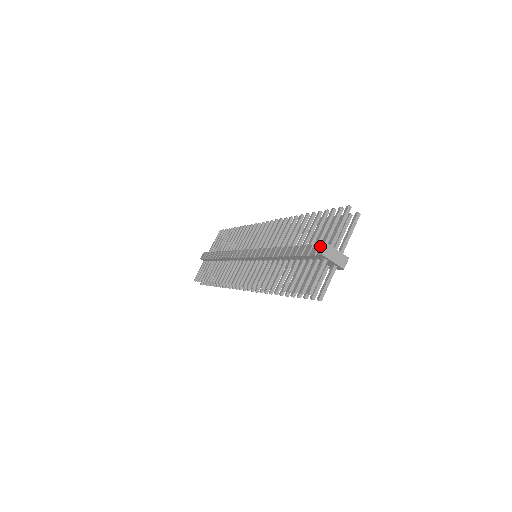
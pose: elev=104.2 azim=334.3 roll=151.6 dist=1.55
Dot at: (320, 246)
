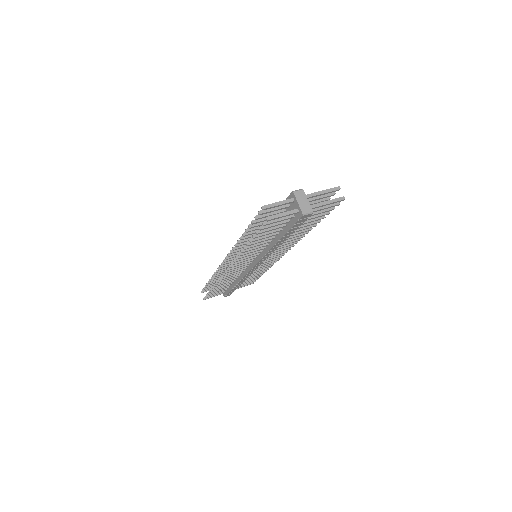
Dot at: occluded
